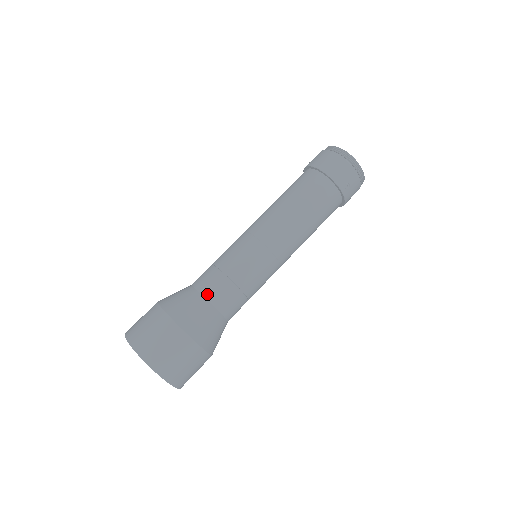
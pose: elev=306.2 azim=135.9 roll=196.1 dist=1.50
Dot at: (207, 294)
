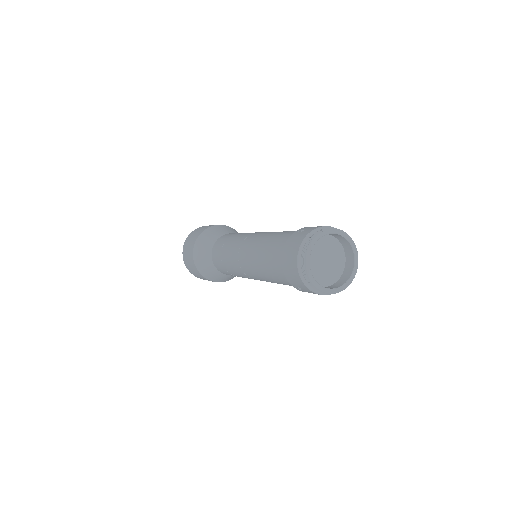
Dot at: (213, 257)
